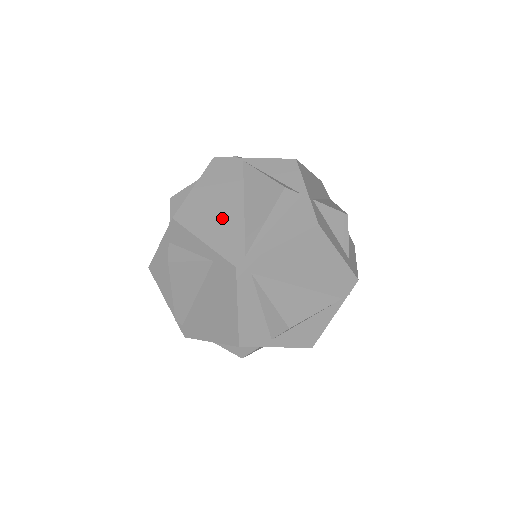
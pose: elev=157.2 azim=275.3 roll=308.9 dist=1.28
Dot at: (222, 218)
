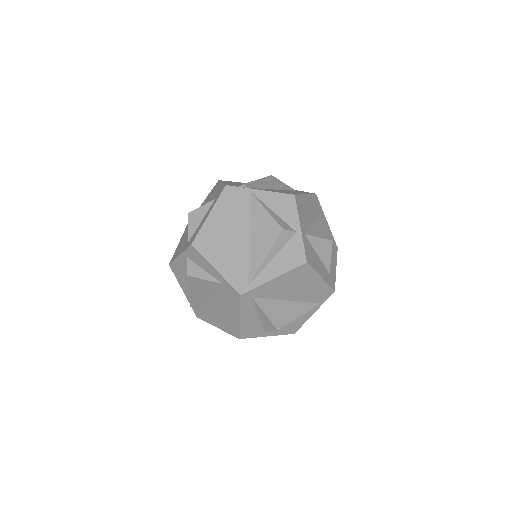
Dot at: (231, 249)
